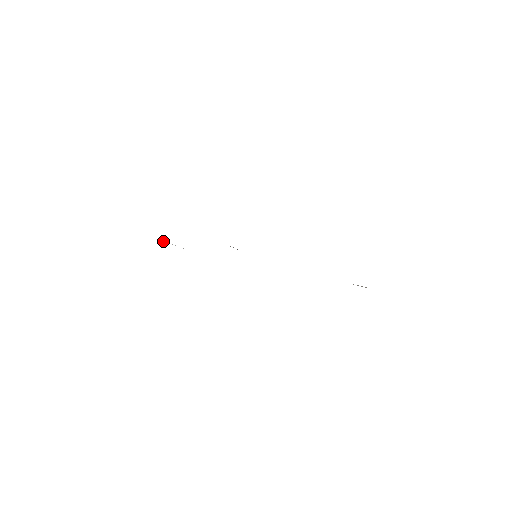
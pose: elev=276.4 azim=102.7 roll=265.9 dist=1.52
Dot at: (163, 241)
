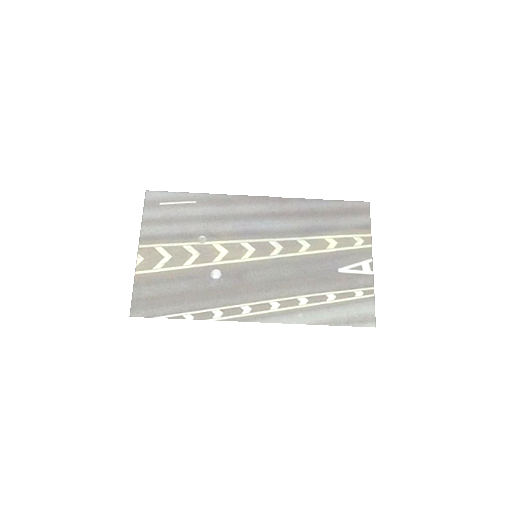
Dot at: (163, 218)
